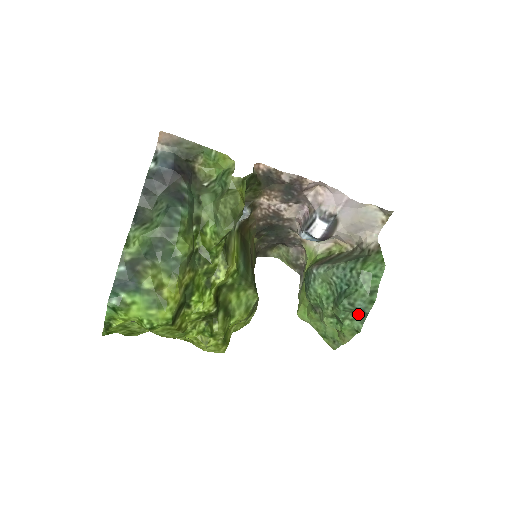
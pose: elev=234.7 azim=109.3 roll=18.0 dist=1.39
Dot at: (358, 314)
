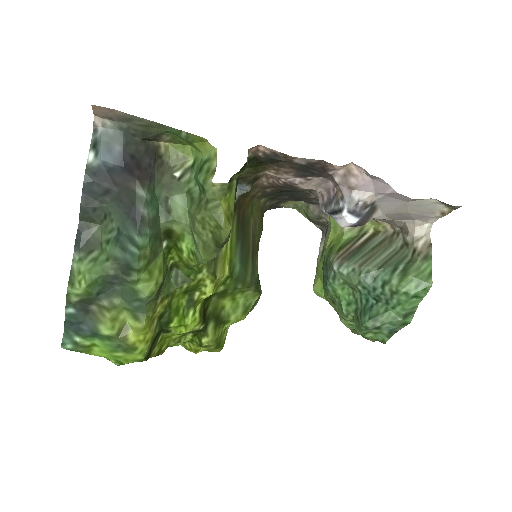
Dot at: occluded
